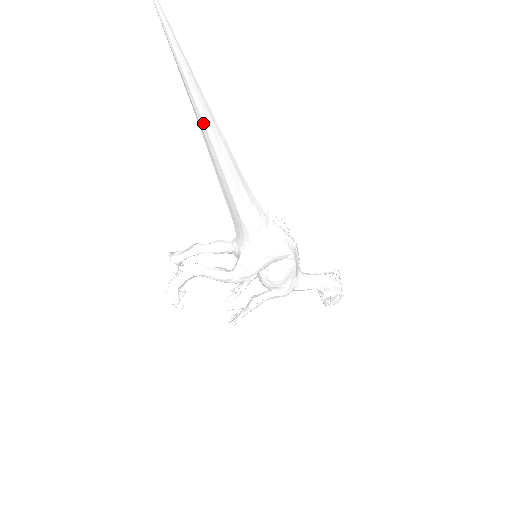
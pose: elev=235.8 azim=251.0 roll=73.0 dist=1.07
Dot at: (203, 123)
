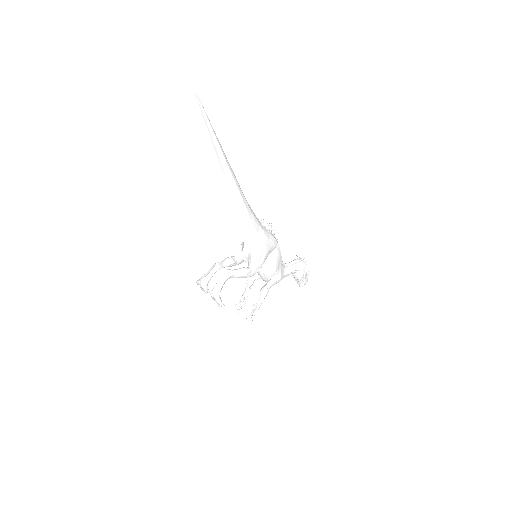
Dot at: (223, 162)
